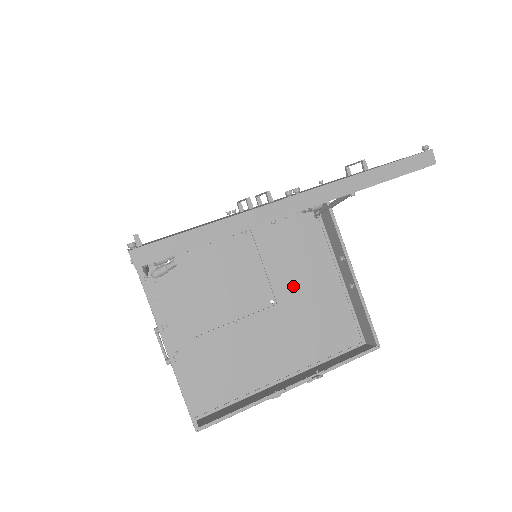
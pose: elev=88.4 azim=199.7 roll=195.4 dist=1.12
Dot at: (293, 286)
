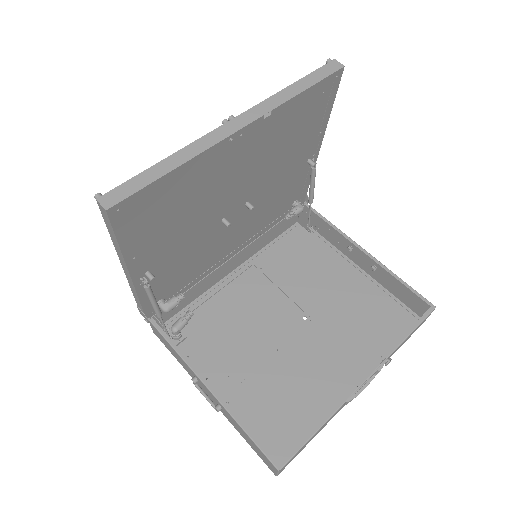
Dot at: (318, 296)
